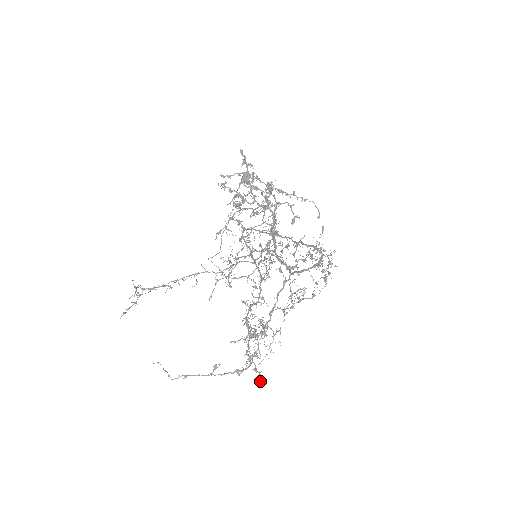
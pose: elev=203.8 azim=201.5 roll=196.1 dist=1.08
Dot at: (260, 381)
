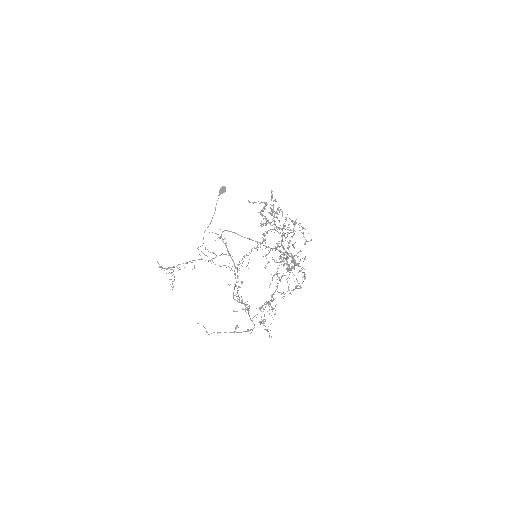
Dot at: occluded
